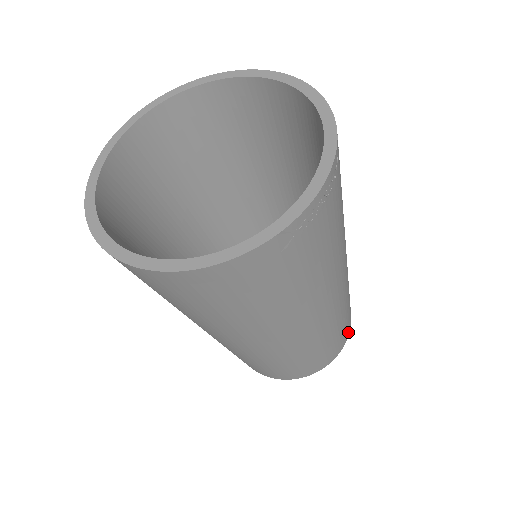
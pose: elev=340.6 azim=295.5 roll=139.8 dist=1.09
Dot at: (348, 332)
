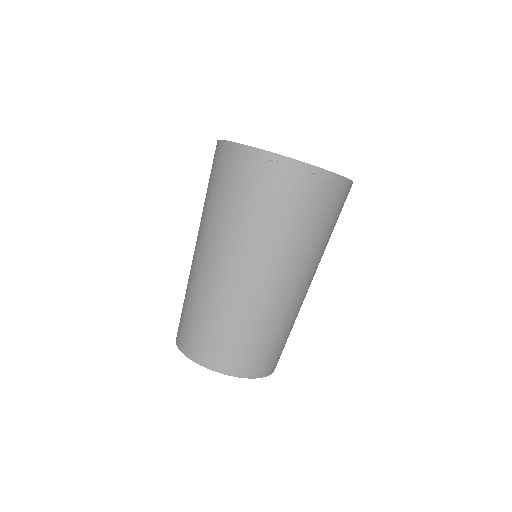
Dot at: (232, 371)
